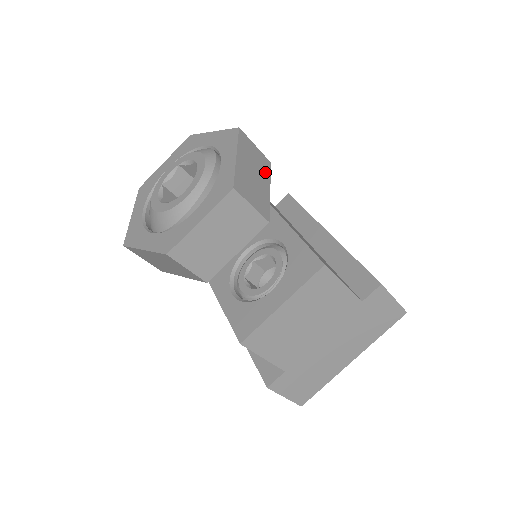
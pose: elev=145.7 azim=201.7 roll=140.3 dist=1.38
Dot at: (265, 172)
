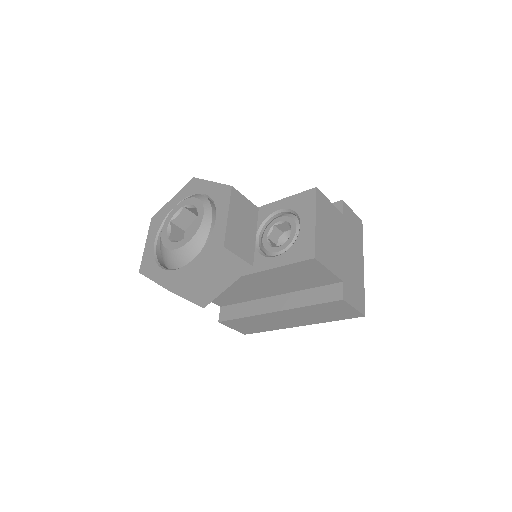
Dot at: occluded
